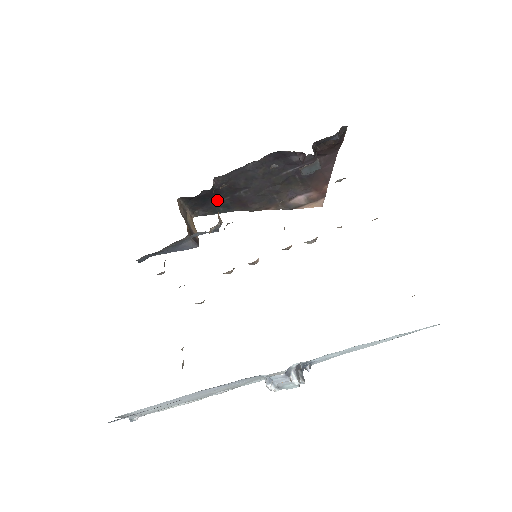
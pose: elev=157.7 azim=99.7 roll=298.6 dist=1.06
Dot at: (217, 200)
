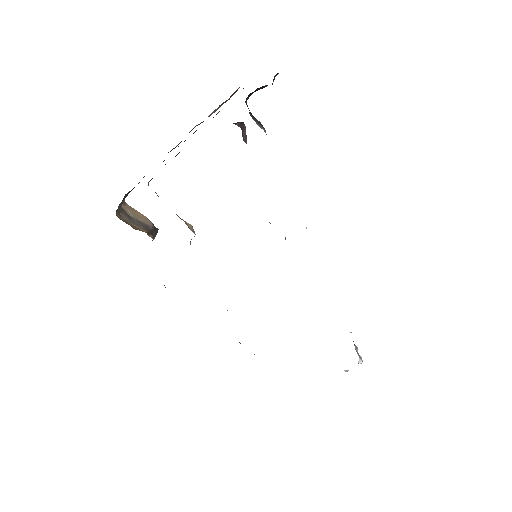
Dot at: occluded
